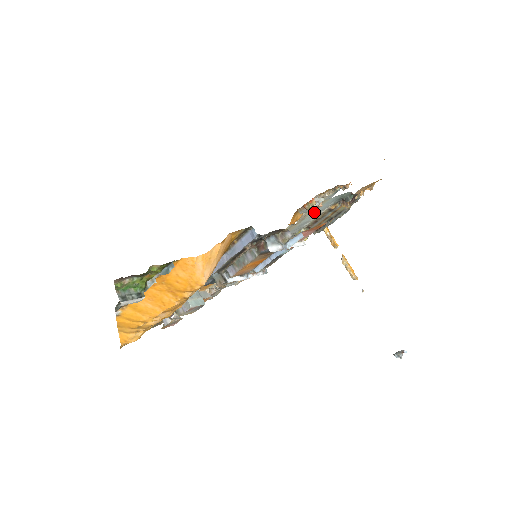
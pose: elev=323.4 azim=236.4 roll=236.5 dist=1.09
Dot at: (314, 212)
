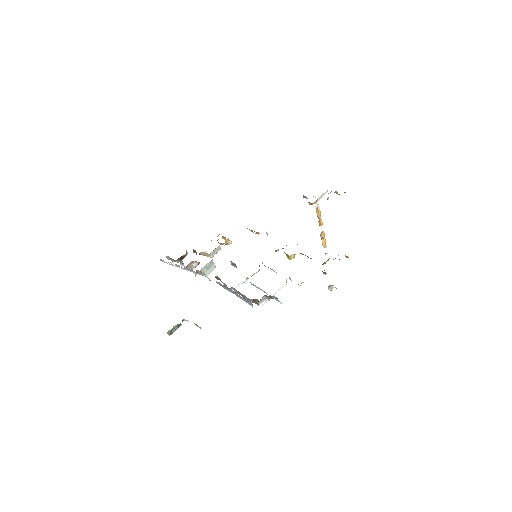
Dot at: occluded
